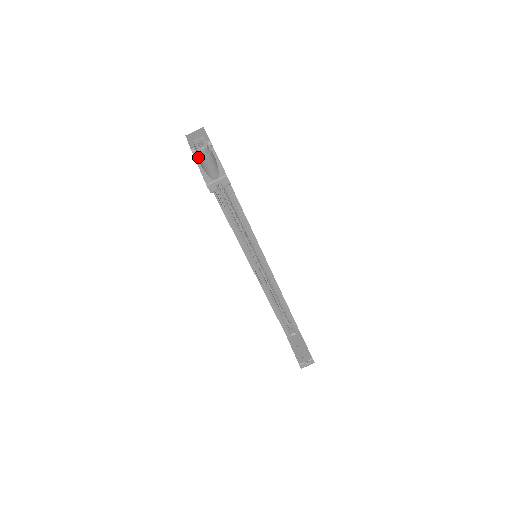
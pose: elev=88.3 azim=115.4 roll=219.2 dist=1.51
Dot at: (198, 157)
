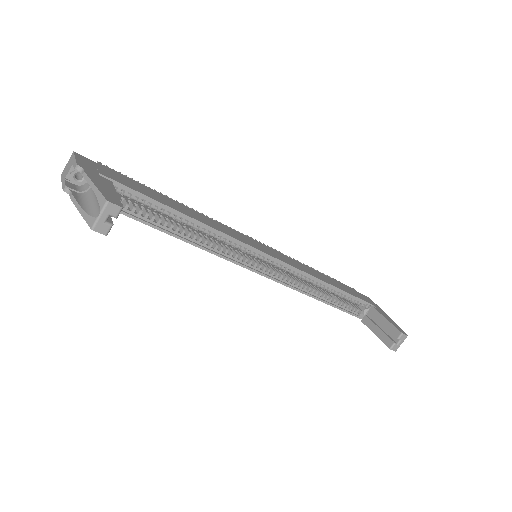
Dot at: (78, 195)
